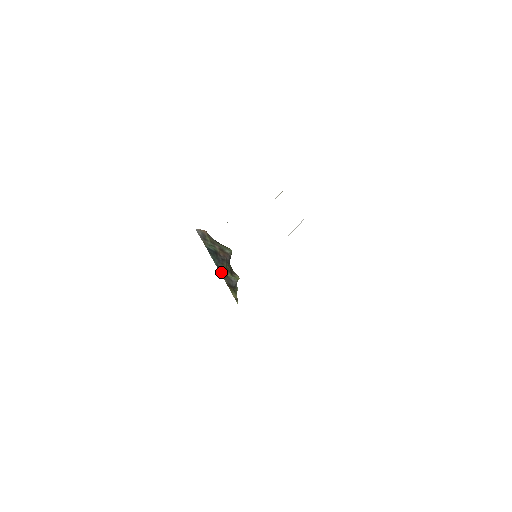
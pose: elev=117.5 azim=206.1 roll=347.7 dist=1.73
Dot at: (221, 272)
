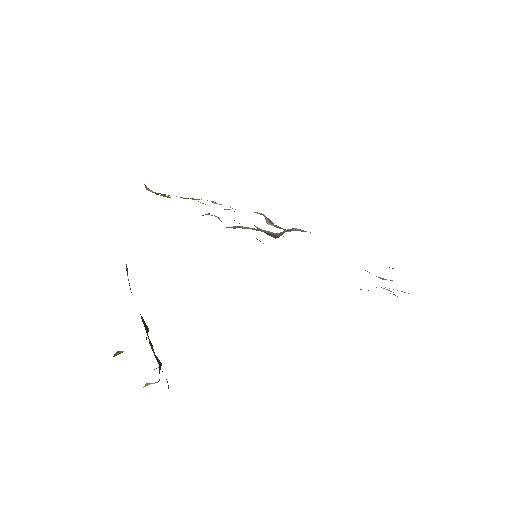
Dot at: occluded
